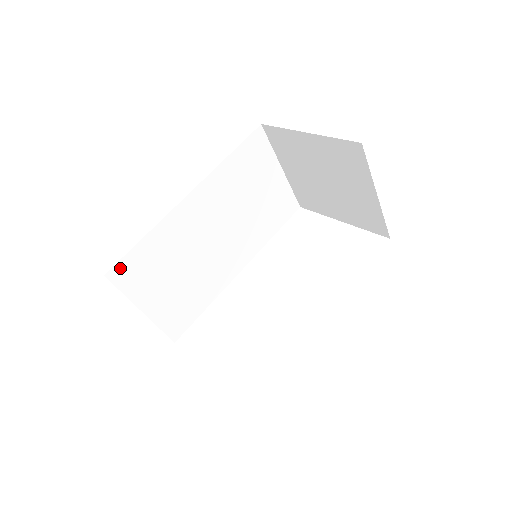
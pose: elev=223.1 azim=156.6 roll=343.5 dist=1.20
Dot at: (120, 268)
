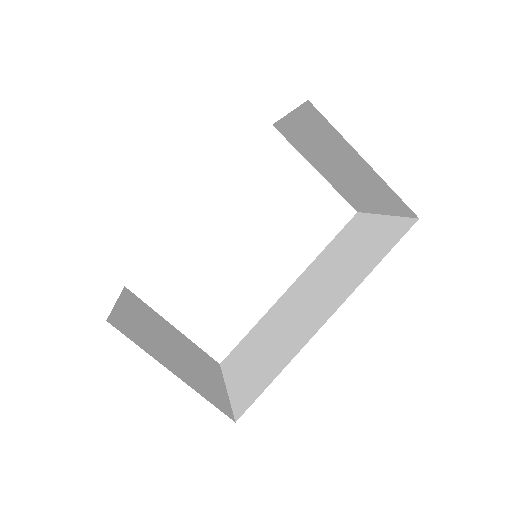
Dot at: occluded
